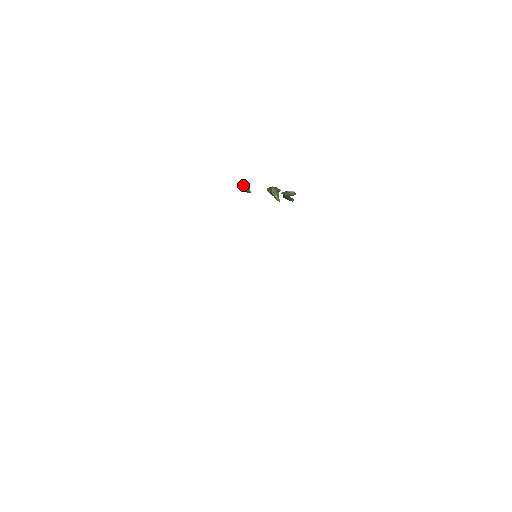
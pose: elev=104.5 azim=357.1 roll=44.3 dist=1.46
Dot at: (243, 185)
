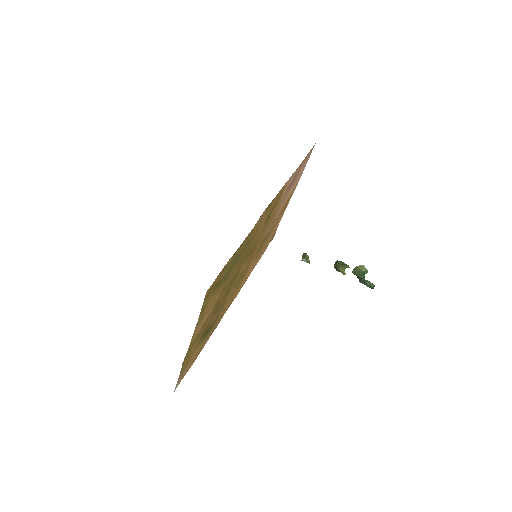
Dot at: (302, 256)
